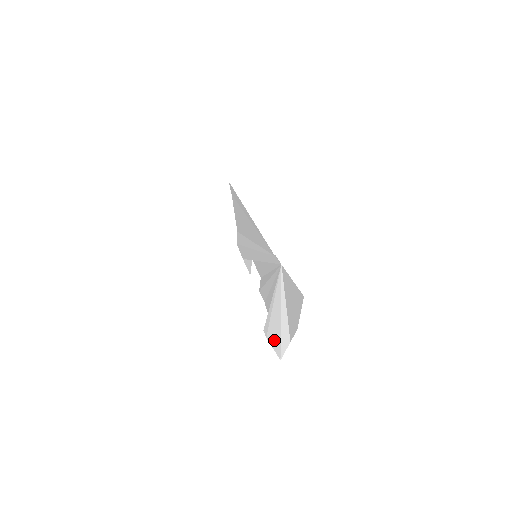
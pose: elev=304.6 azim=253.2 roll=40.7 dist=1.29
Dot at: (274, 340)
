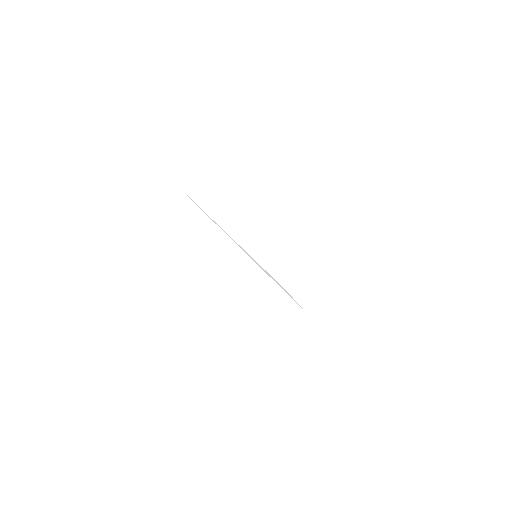
Dot at: occluded
